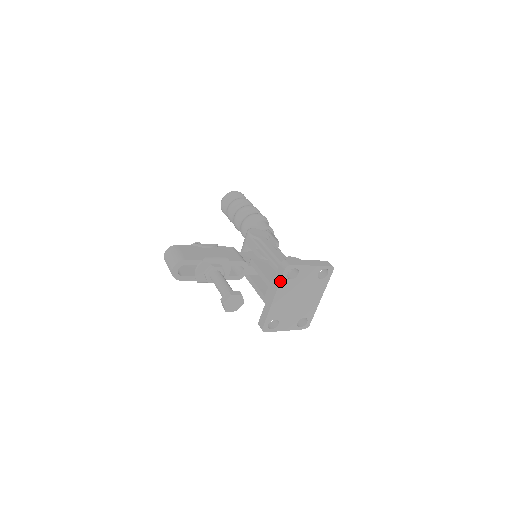
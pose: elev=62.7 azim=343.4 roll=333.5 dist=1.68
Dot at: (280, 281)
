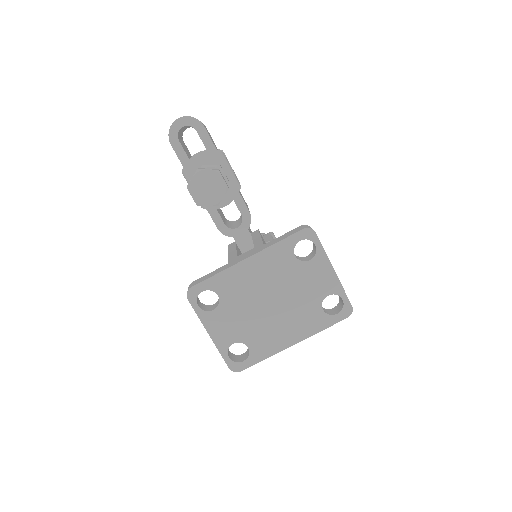
Dot at: (282, 240)
